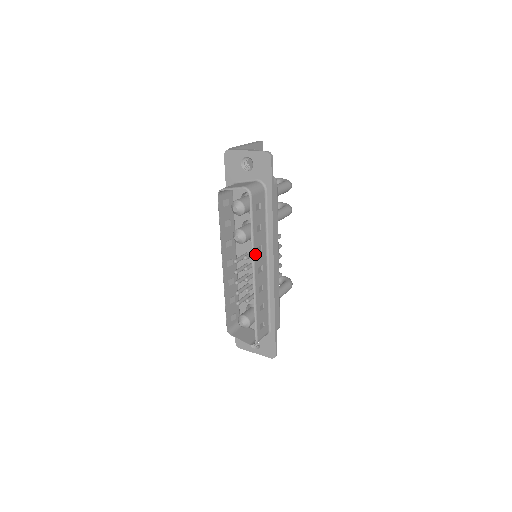
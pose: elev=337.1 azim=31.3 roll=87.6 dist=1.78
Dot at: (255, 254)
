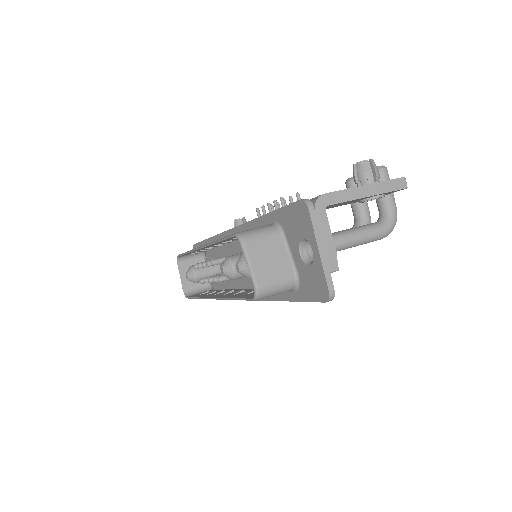
Dot at: occluded
